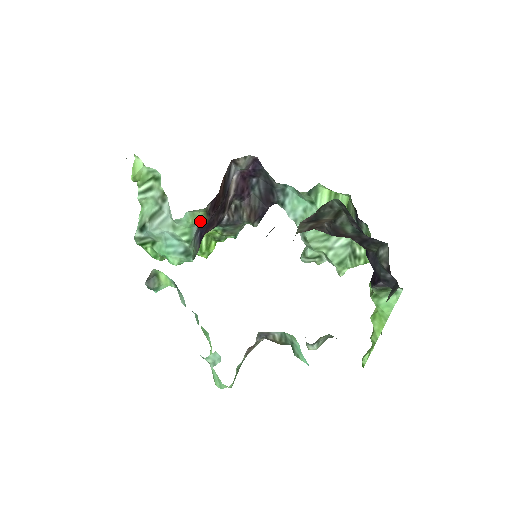
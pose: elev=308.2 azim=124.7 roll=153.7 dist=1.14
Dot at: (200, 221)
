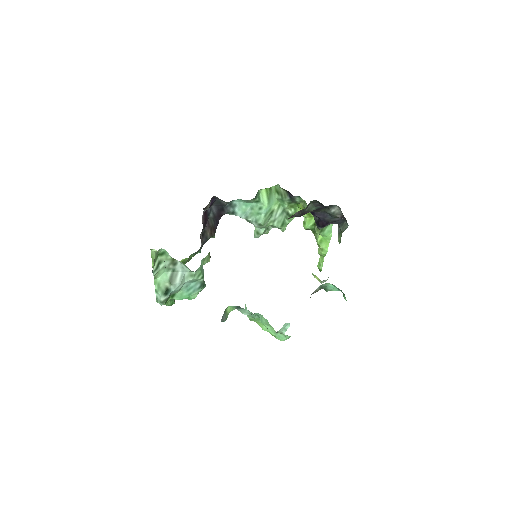
Dot at: (208, 260)
